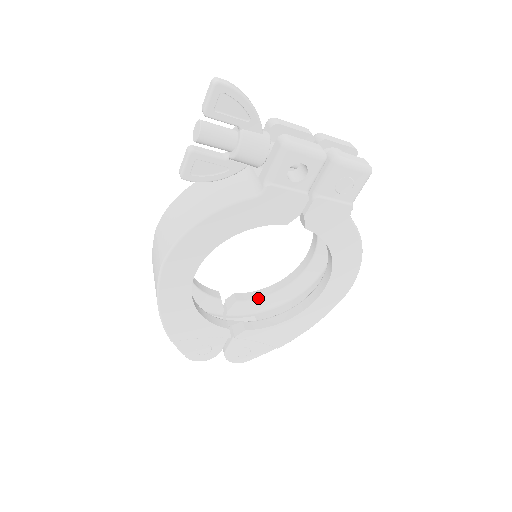
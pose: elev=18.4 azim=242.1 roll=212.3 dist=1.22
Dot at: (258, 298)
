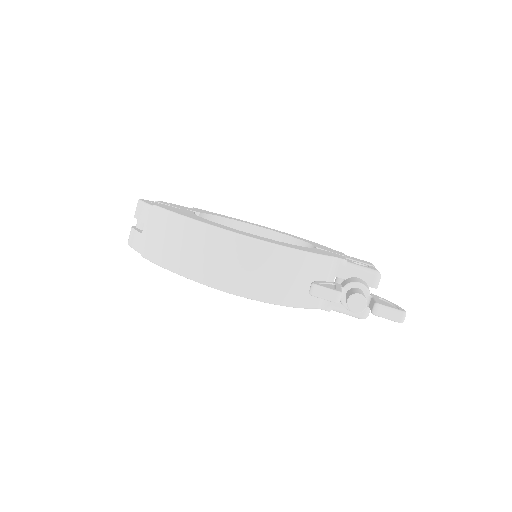
Dot at: occluded
